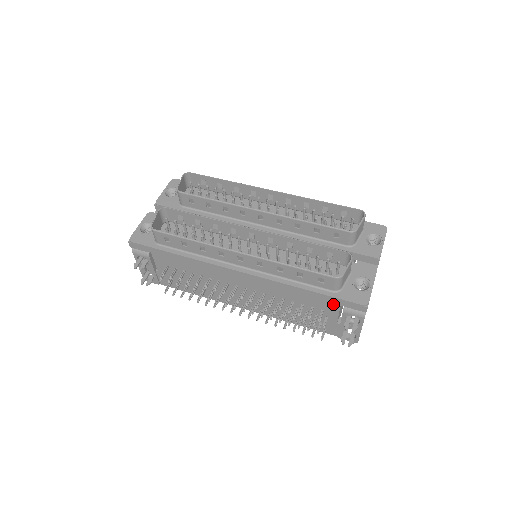
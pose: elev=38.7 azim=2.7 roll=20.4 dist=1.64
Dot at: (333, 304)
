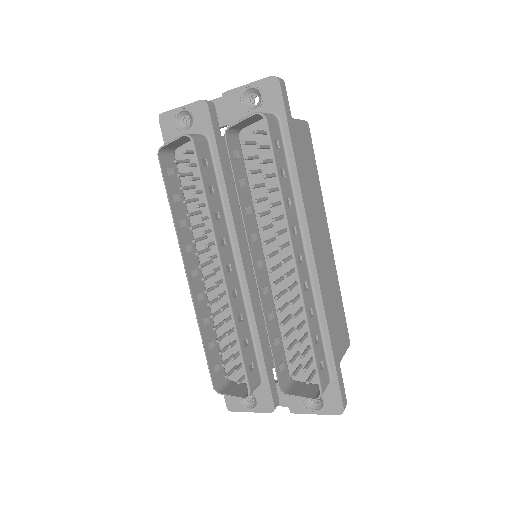
Dot at: occluded
